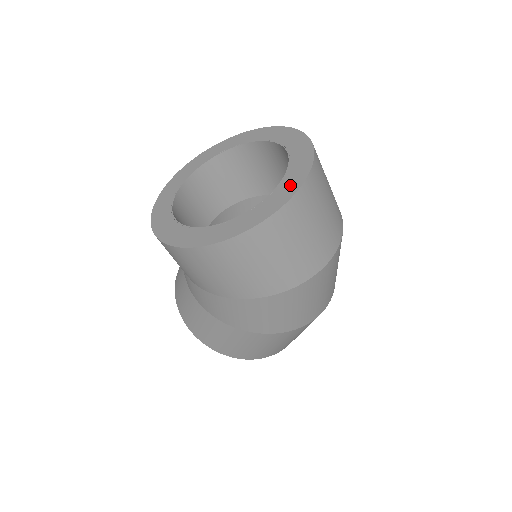
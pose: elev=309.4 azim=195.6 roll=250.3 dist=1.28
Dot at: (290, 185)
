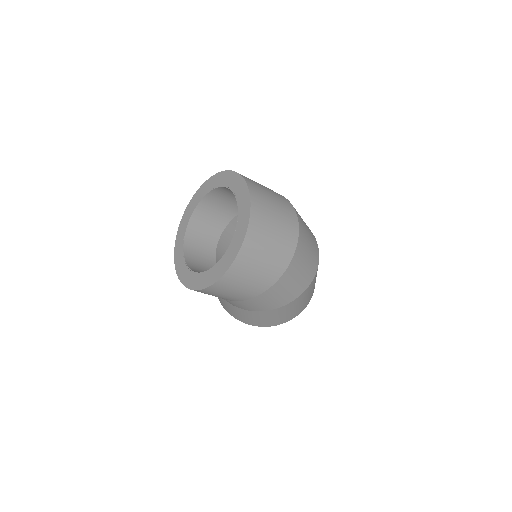
Dot at: (243, 221)
